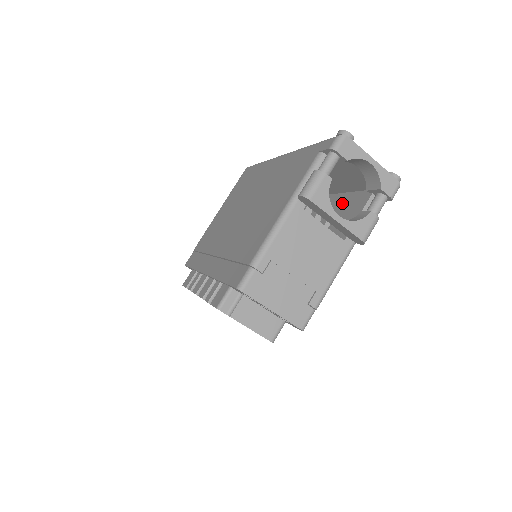
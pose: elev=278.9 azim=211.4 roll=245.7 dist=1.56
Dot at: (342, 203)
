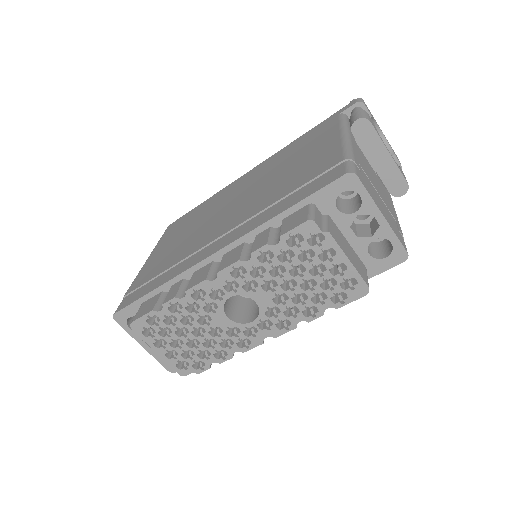
Dot at: occluded
